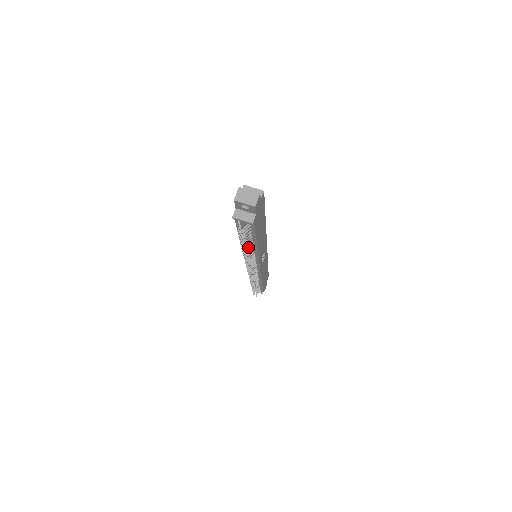
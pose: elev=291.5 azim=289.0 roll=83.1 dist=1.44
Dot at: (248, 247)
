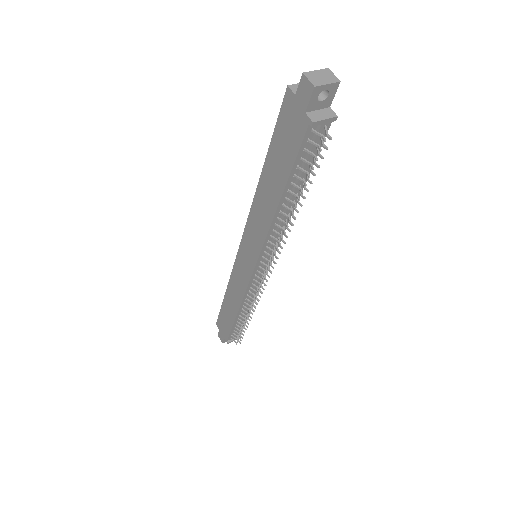
Dot at: (297, 200)
